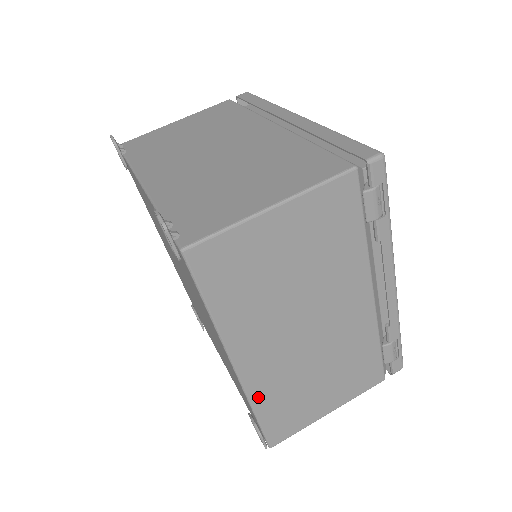
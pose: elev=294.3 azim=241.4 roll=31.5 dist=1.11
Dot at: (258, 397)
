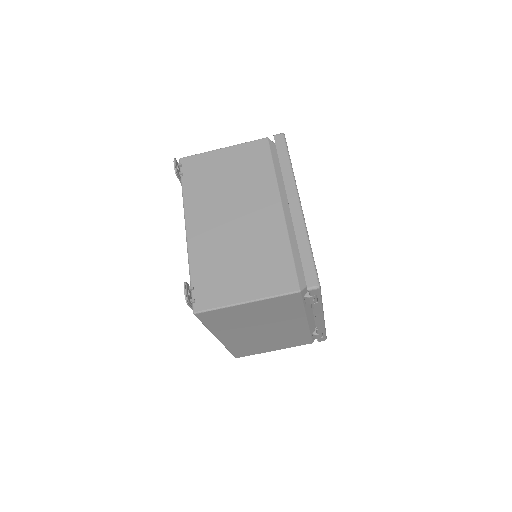
Dot at: (230, 346)
